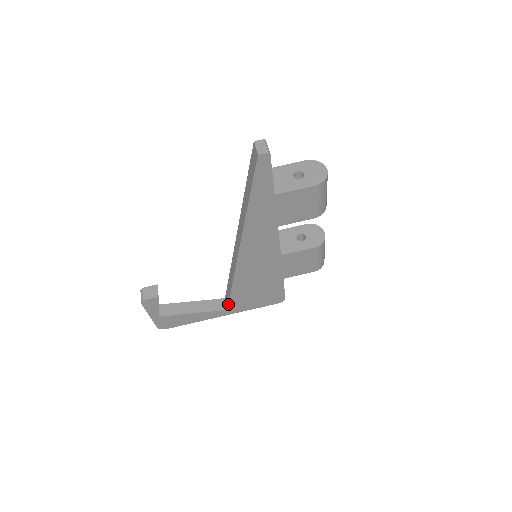
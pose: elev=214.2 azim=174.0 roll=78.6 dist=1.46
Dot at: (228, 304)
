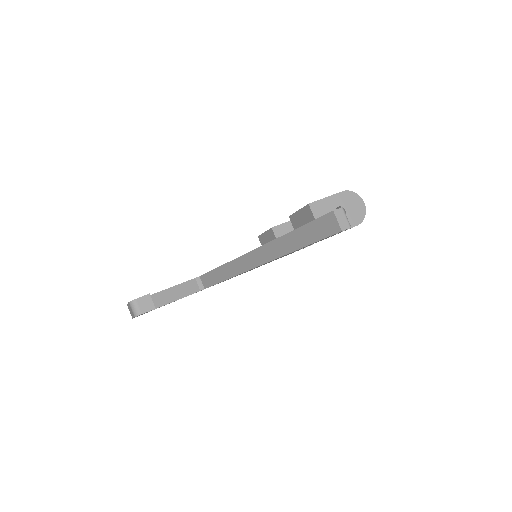
Dot at: occluded
